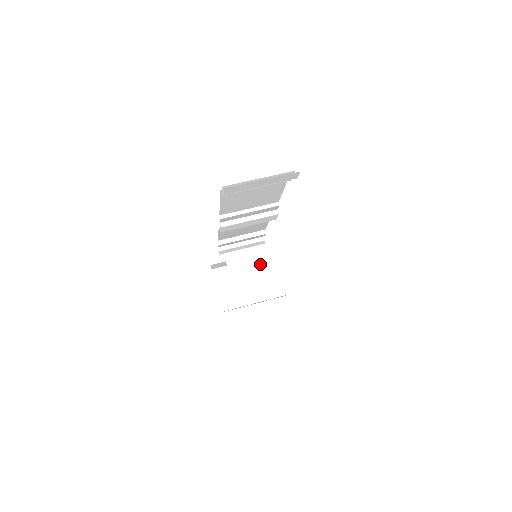
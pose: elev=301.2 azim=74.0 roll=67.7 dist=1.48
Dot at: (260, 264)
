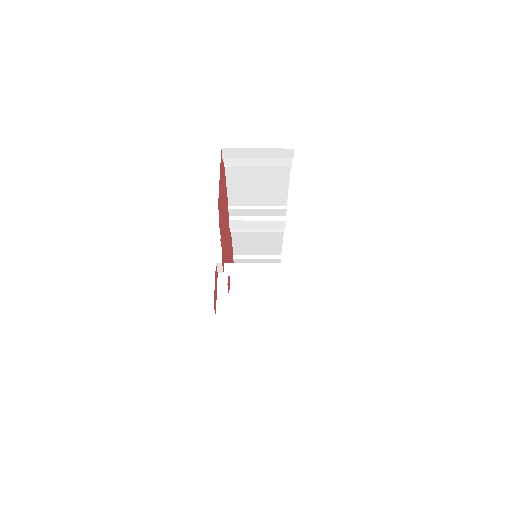
Dot at: occluded
